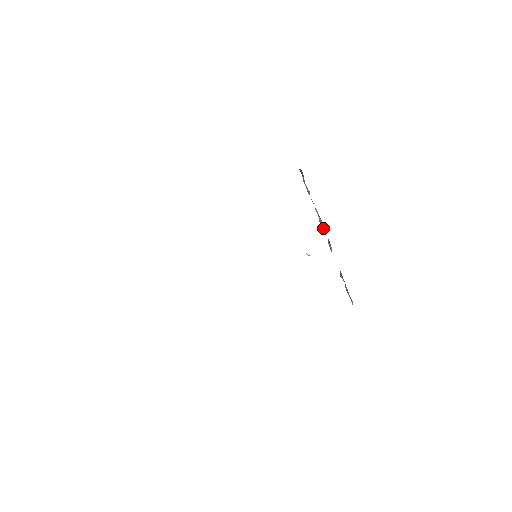
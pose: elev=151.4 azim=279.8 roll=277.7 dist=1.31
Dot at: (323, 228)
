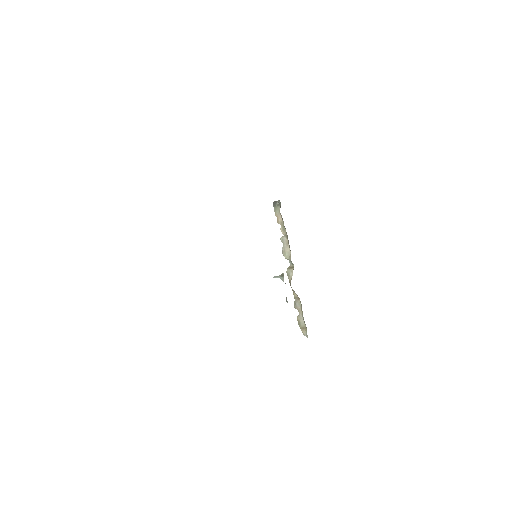
Dot at: (287, 255)
